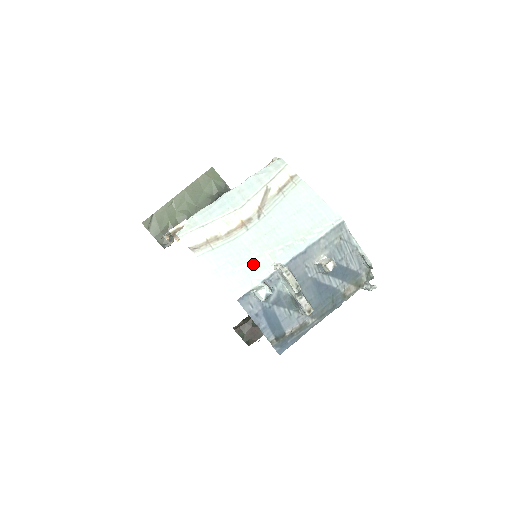
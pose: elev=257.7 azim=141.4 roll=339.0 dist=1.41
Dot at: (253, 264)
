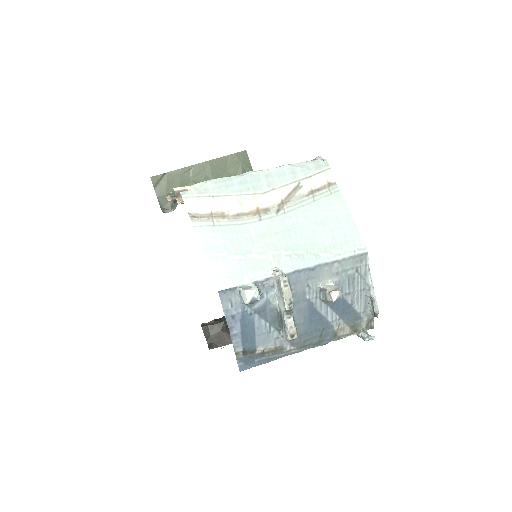
Dot at: (251, 259)
